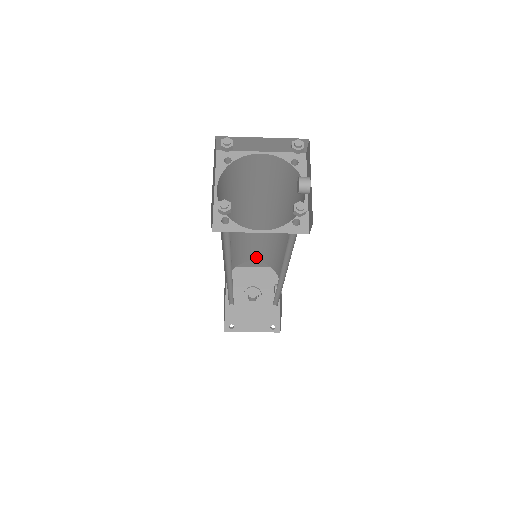
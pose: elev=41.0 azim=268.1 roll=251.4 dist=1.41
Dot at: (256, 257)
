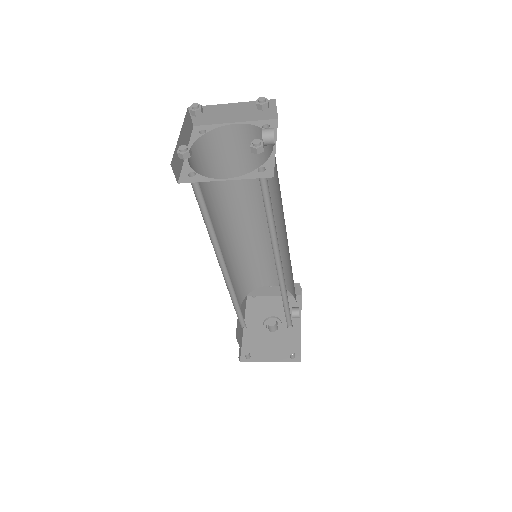
Dot at: (271, 279)
